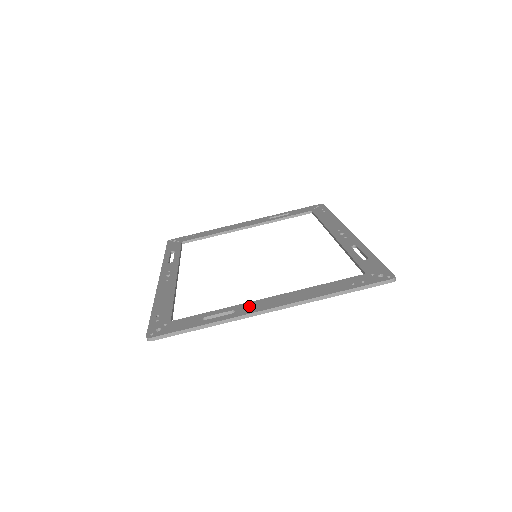
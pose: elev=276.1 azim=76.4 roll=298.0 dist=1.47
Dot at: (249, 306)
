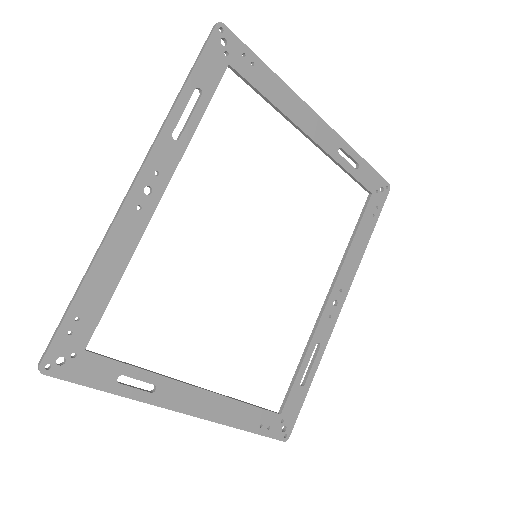
Dot at: (173, 392)
